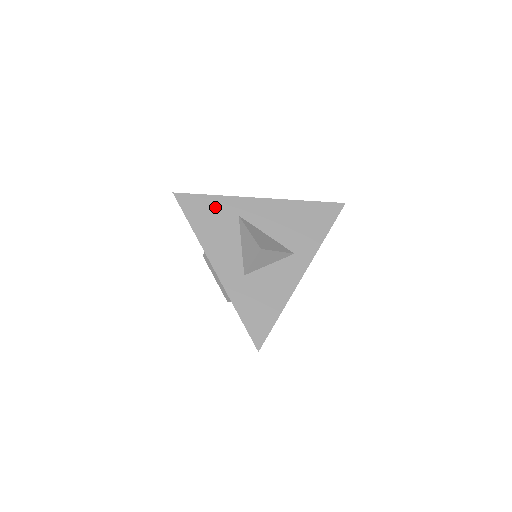
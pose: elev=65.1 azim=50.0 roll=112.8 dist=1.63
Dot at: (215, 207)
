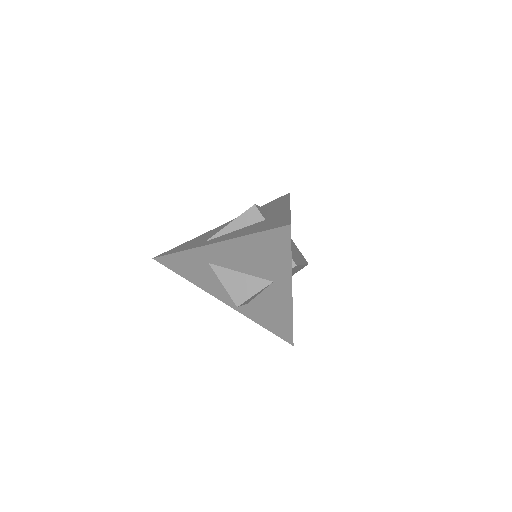
Dot at: (187, 261)
